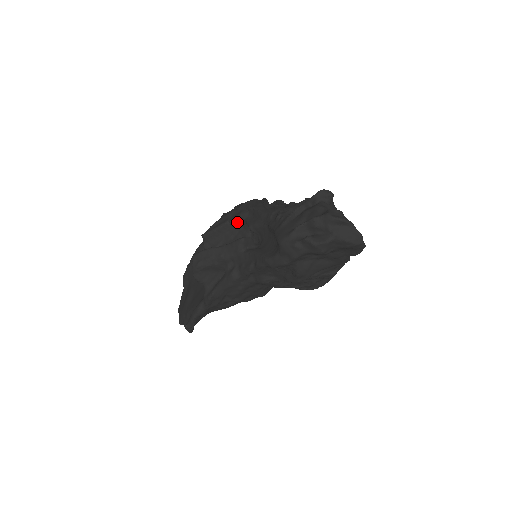
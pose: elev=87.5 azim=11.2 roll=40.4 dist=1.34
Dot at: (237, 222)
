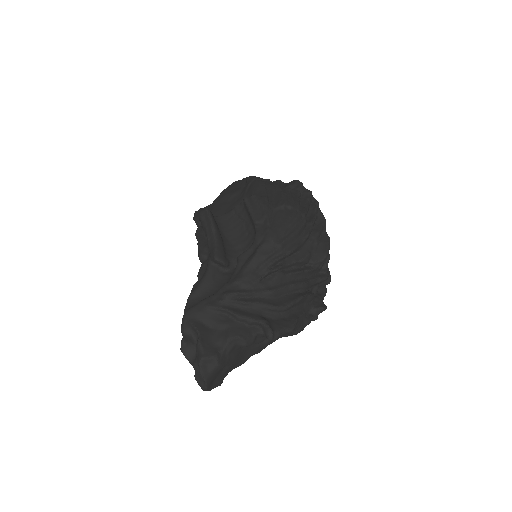
Dot at: occluded
